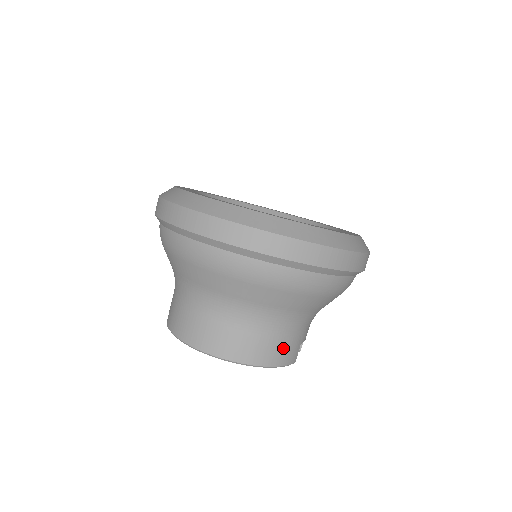
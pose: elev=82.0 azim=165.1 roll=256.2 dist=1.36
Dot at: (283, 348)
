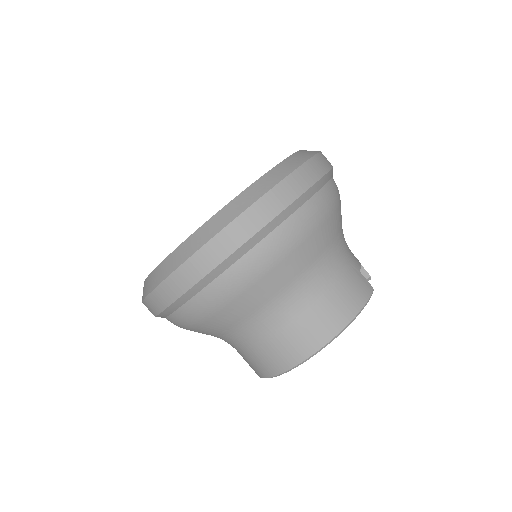
Dot at: (349, 291)
